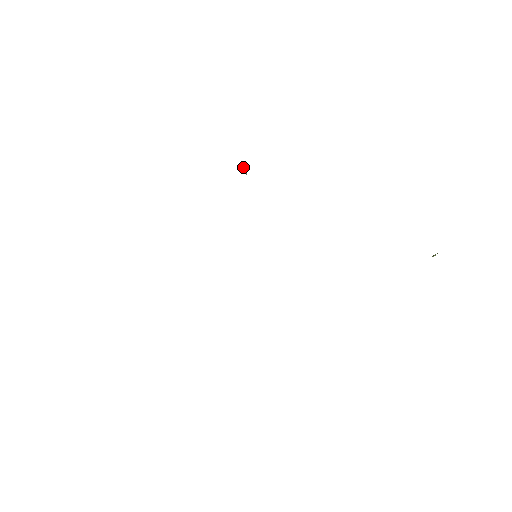
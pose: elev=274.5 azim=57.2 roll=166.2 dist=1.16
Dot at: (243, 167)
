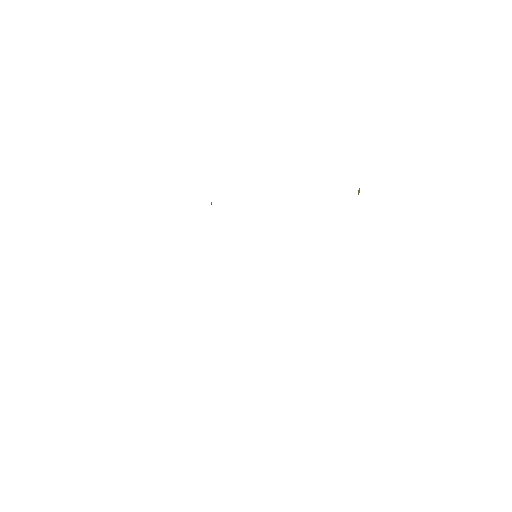
Dot at: occluded
